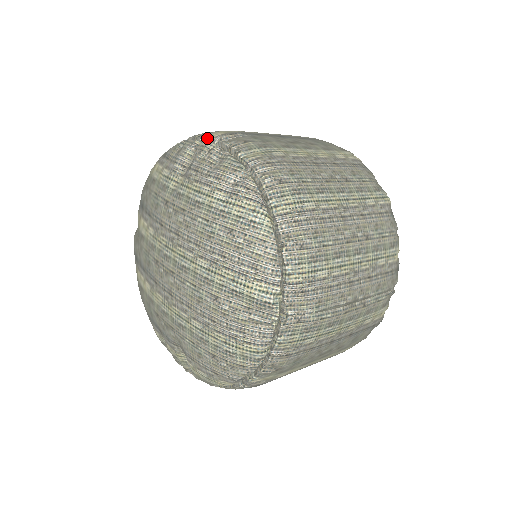
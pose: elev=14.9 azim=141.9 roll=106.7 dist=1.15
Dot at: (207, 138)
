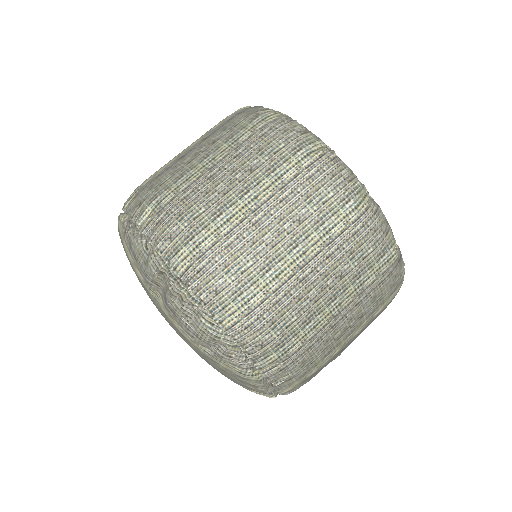
Dot at: (172, 271)
